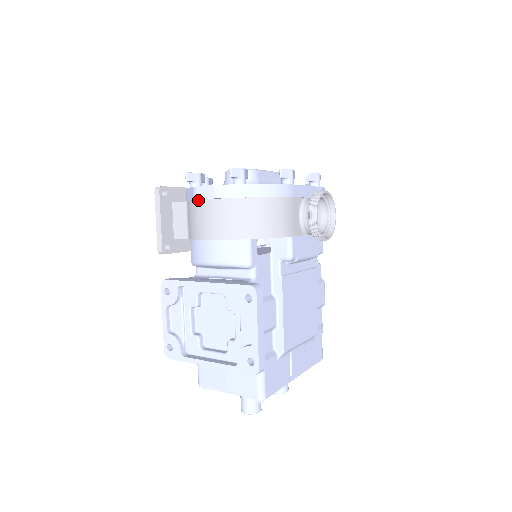
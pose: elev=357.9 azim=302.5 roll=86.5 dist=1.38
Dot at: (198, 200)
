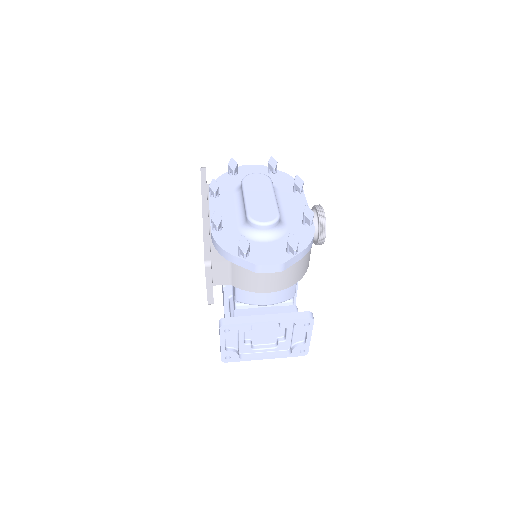
Dot at: occluded
